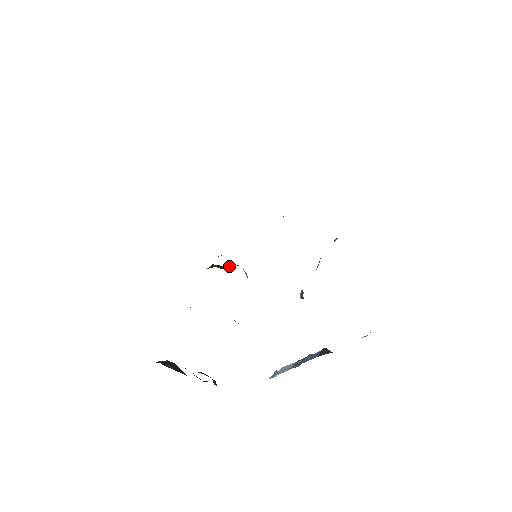
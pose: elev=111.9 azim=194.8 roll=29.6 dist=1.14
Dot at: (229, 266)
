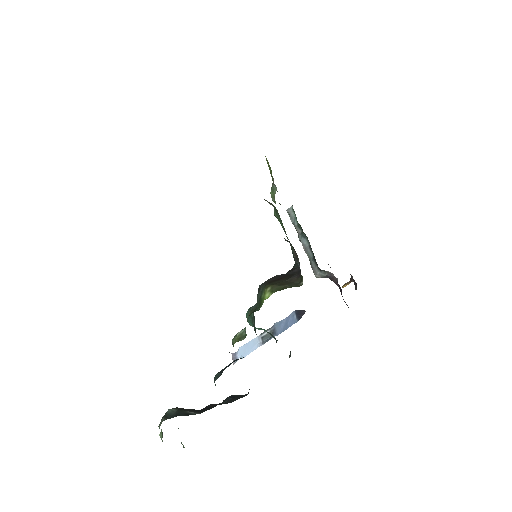
Dot at: (288, 279)
